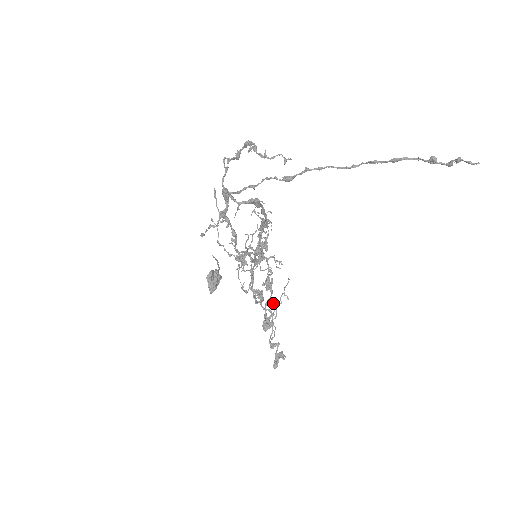
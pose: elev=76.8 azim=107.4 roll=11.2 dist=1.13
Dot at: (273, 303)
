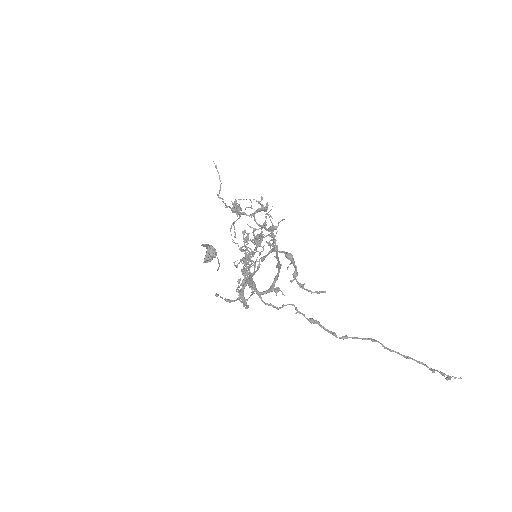
Dot at: occluded
